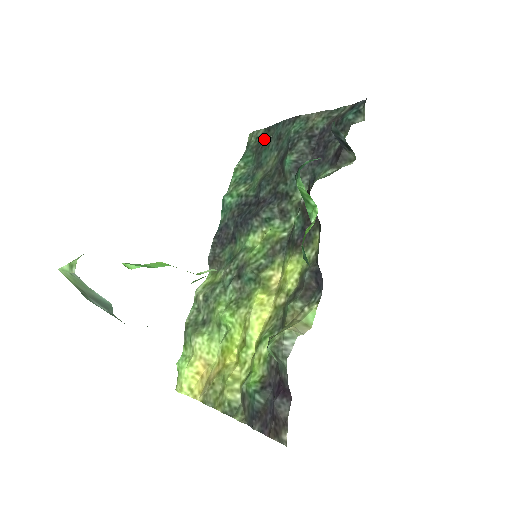
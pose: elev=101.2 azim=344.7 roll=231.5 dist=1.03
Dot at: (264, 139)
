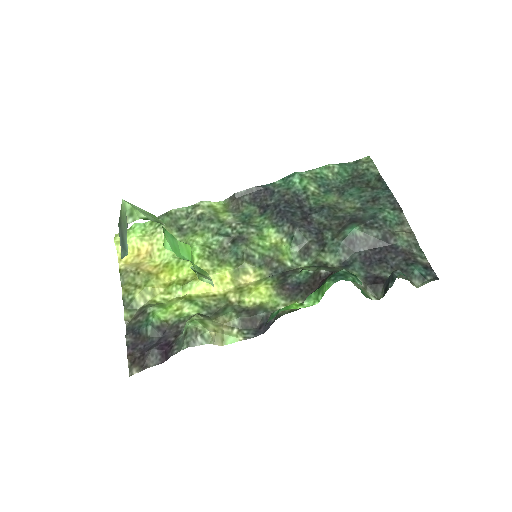
Dot at: (369, 179)
